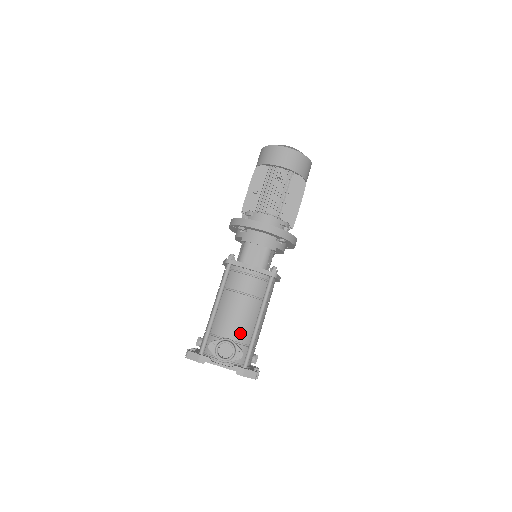
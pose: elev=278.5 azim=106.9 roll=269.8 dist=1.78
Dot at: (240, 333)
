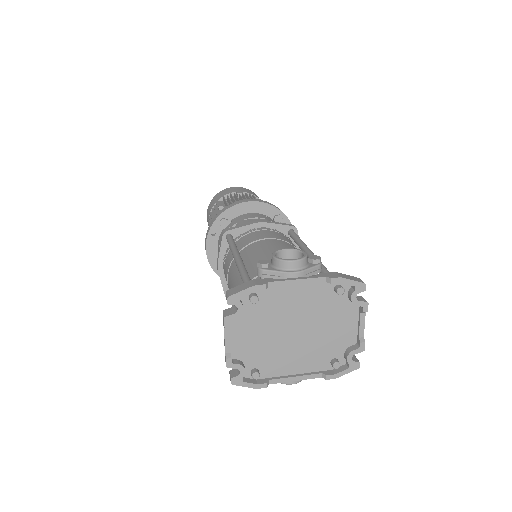
Dot at: occluded
